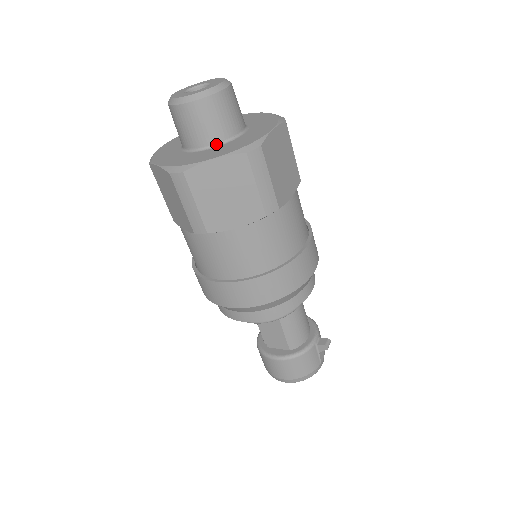
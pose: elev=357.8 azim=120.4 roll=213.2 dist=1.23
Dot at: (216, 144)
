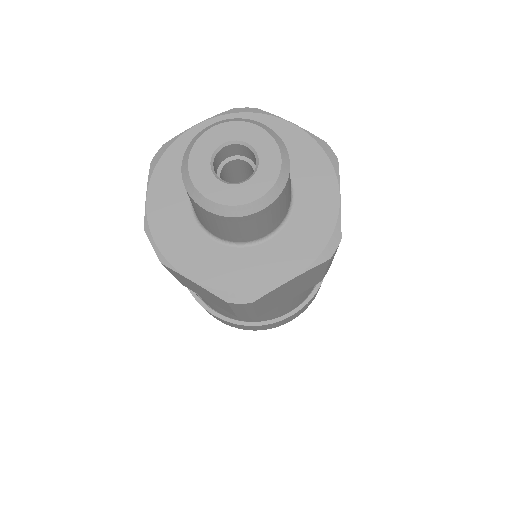
Dot at: (269, 234)
